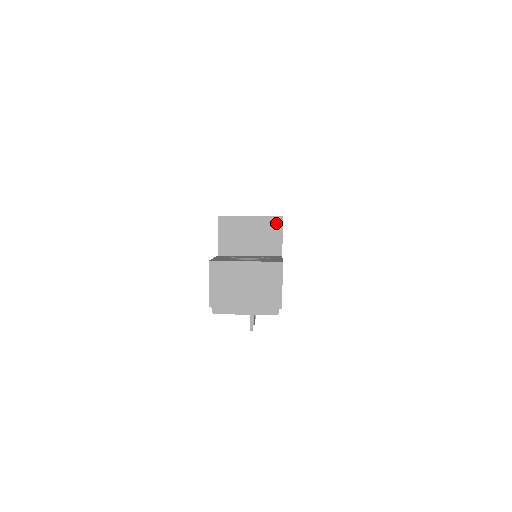
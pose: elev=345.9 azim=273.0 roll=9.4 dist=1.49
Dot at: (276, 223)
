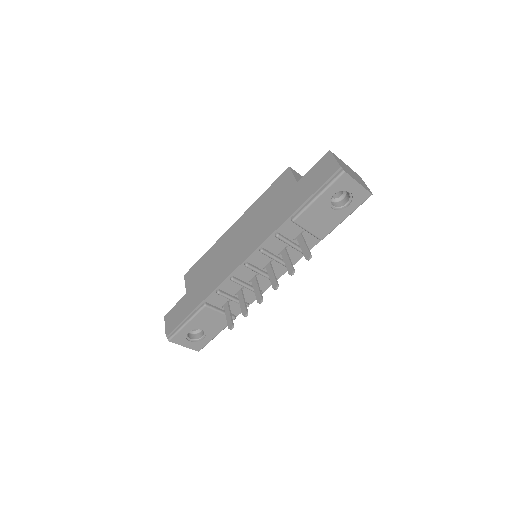
Dot at: occluded
